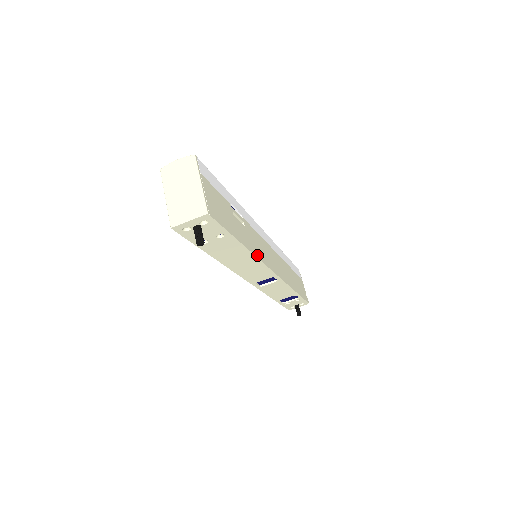
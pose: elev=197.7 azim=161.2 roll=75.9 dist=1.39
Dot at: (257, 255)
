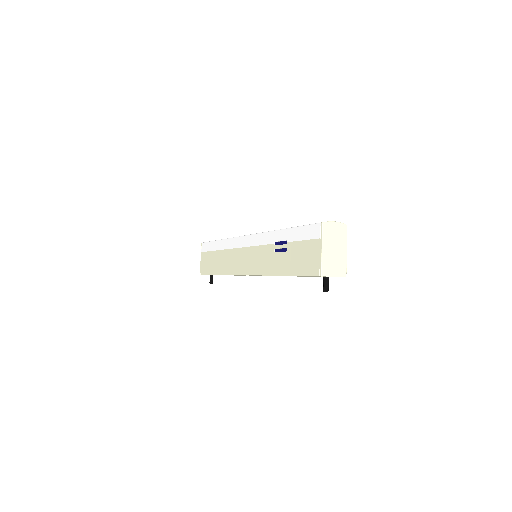
Dot at: occluded
